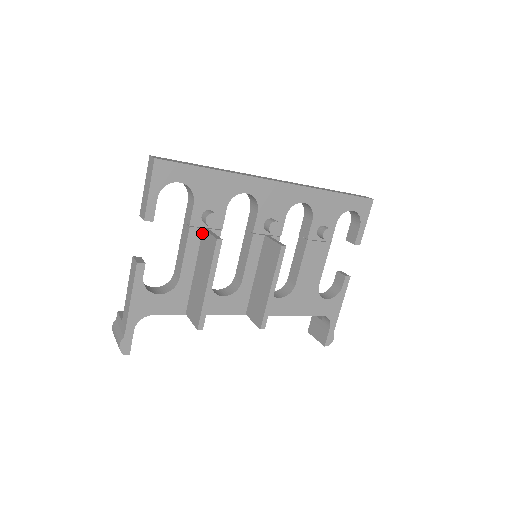
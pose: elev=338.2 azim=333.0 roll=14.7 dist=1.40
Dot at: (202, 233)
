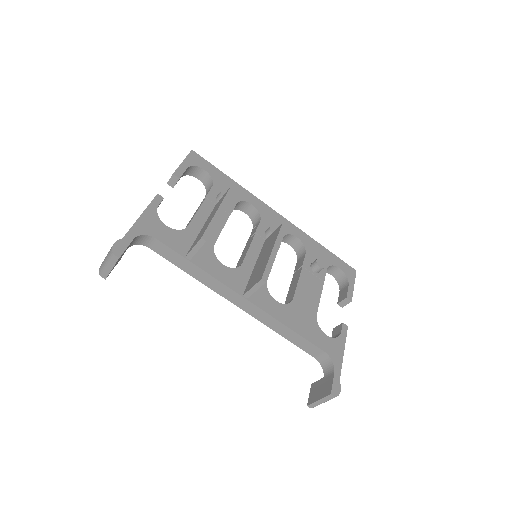
Dot at: (214, 207)
